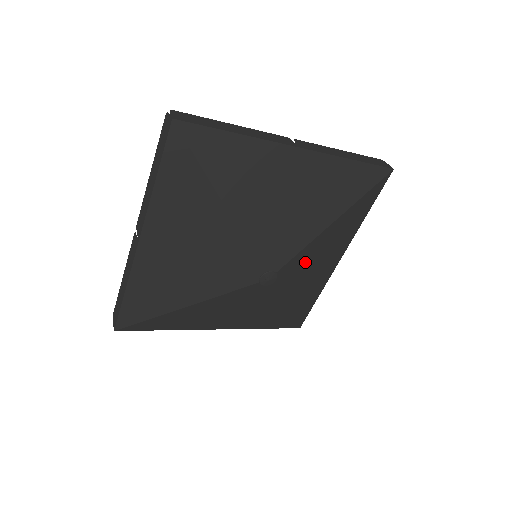
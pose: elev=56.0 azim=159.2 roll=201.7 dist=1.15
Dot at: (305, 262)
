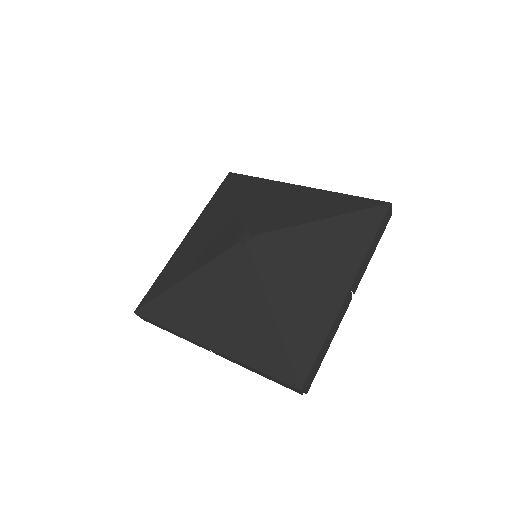
Dot at: (290, 250)
